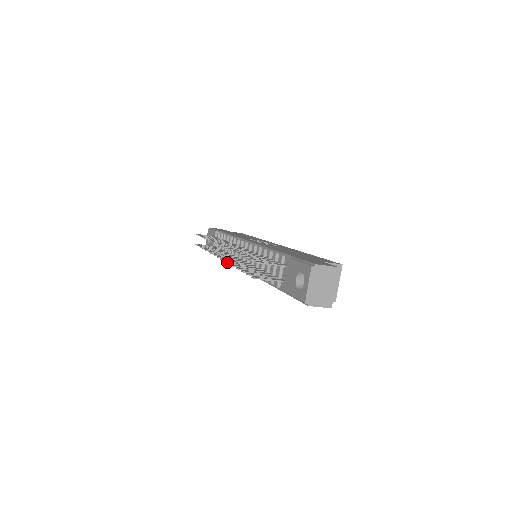
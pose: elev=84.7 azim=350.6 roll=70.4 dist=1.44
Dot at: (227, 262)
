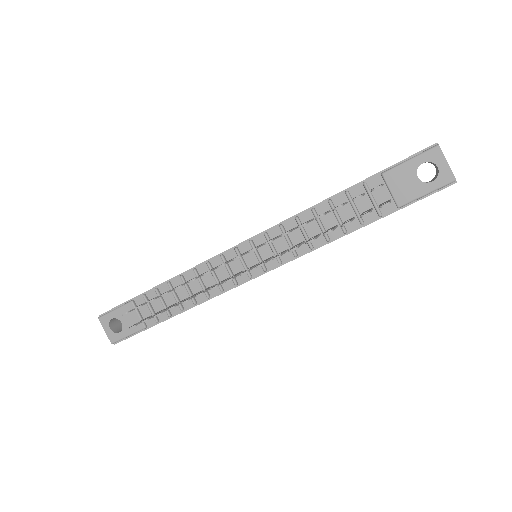
Dot at: occluded
